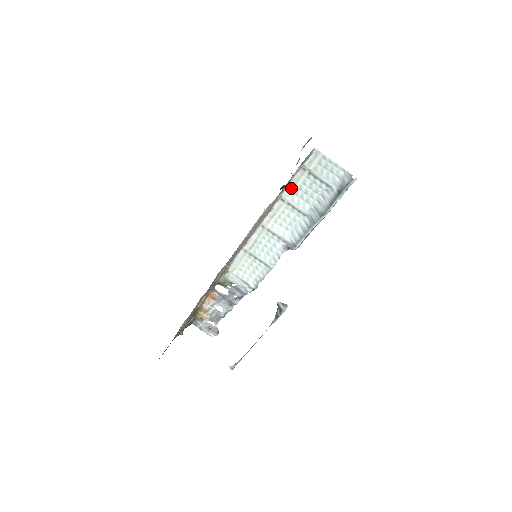
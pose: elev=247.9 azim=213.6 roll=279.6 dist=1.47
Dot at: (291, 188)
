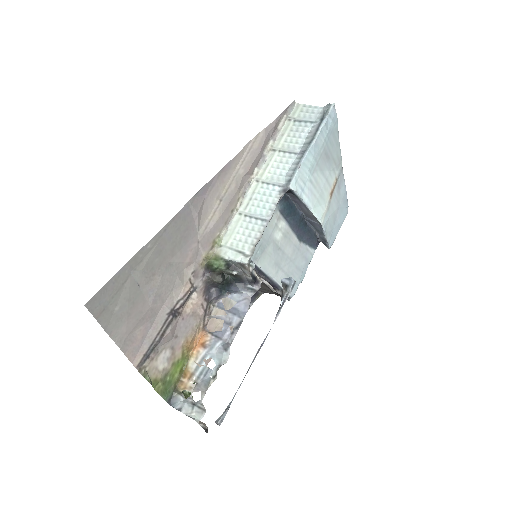
Dot at: (280, 138)
